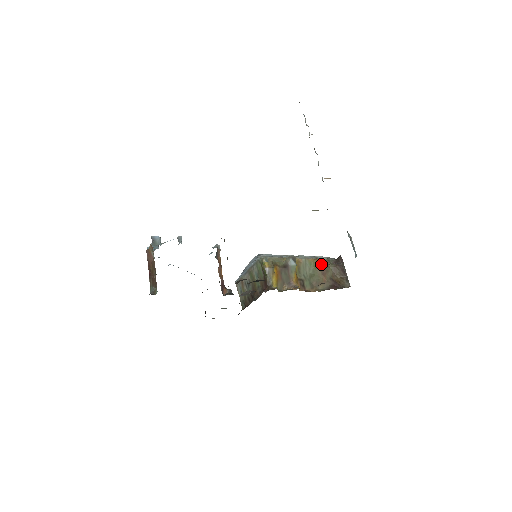
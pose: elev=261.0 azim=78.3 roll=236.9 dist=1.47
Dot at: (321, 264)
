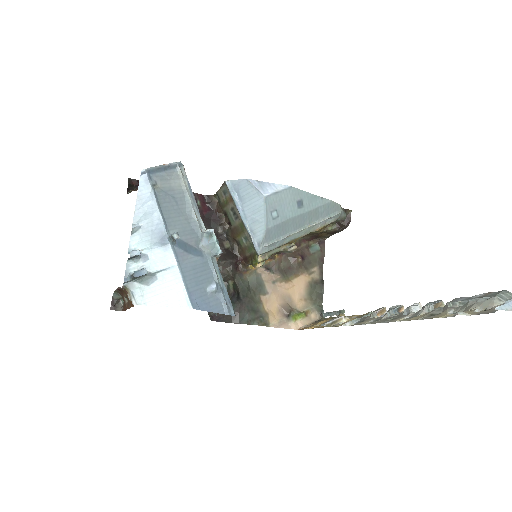
Dot at: (322, 230)
